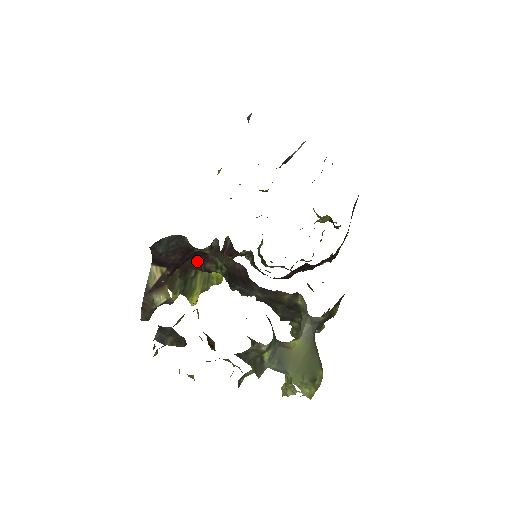
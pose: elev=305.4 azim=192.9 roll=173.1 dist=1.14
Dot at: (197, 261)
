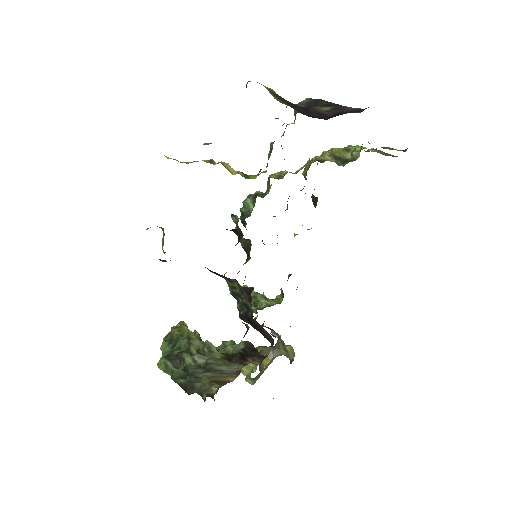
Dot at: occluded
